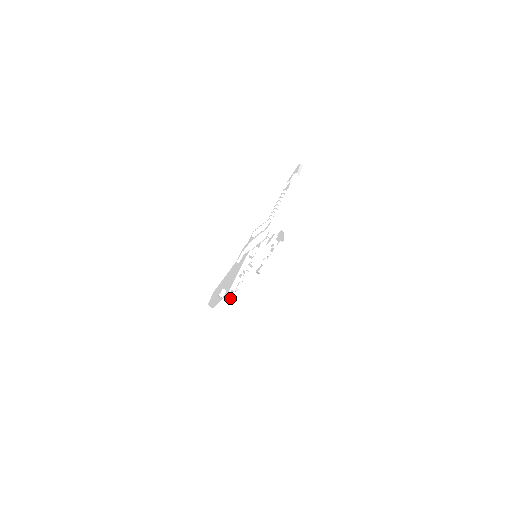
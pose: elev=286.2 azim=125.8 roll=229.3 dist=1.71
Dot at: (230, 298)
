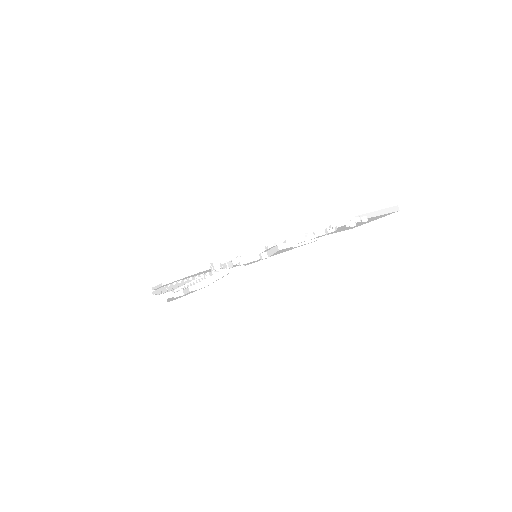
Dot at: occluded
